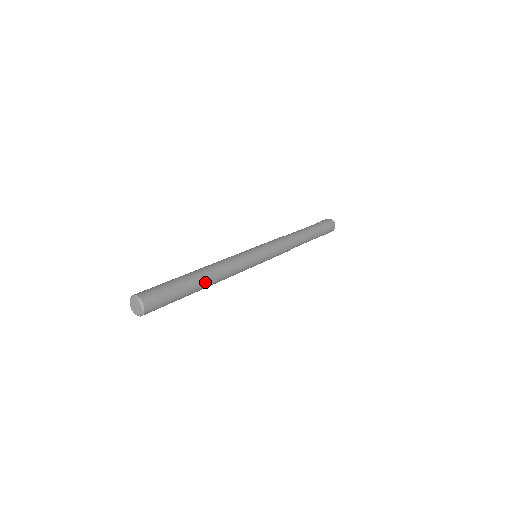
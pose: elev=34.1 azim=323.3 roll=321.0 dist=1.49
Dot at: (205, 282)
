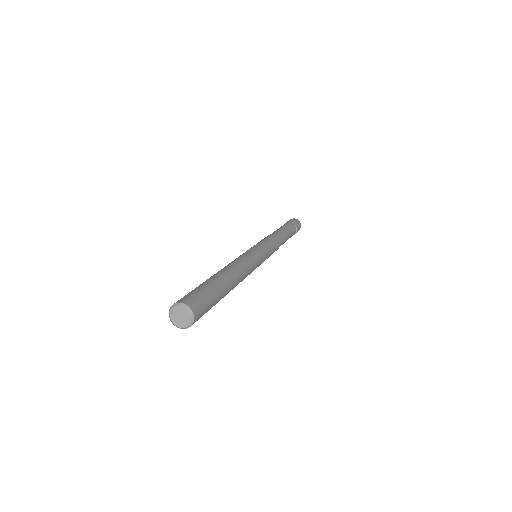
Dot at: (228, 276)
